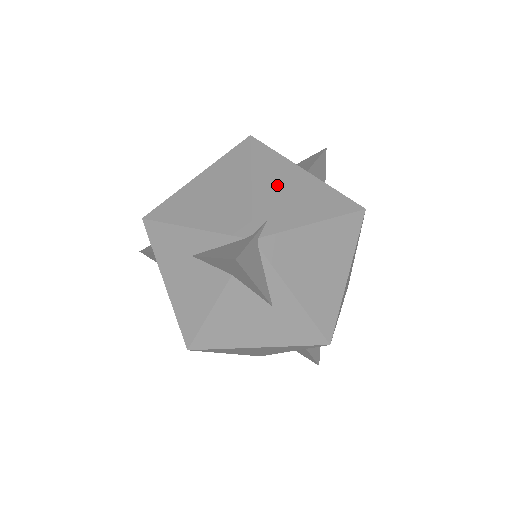
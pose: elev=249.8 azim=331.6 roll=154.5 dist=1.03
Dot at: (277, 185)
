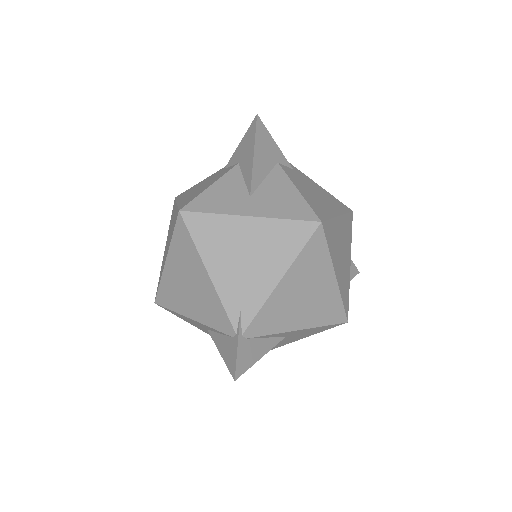
Dot at: (230, 260)
